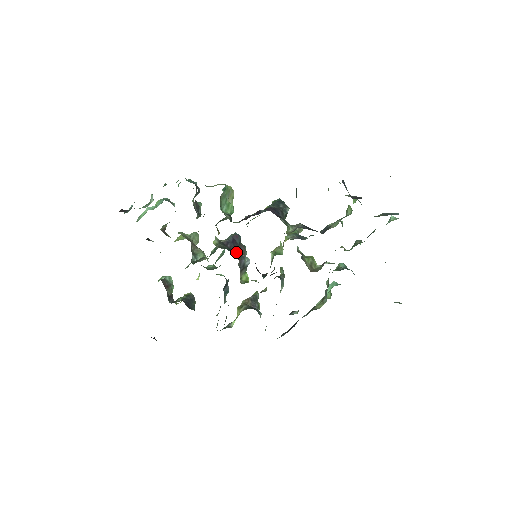
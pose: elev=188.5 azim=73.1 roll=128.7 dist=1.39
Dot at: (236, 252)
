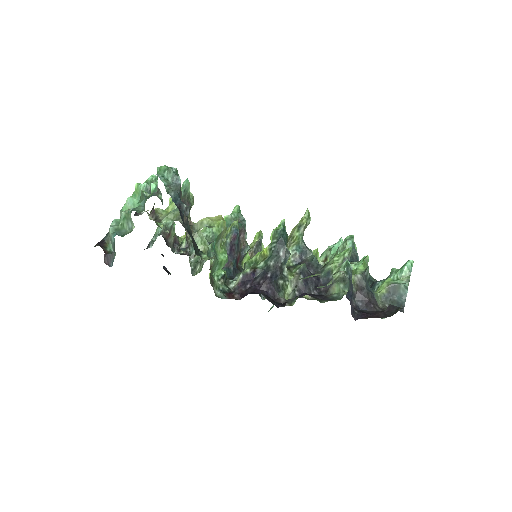
Dot at: (234, 264)
